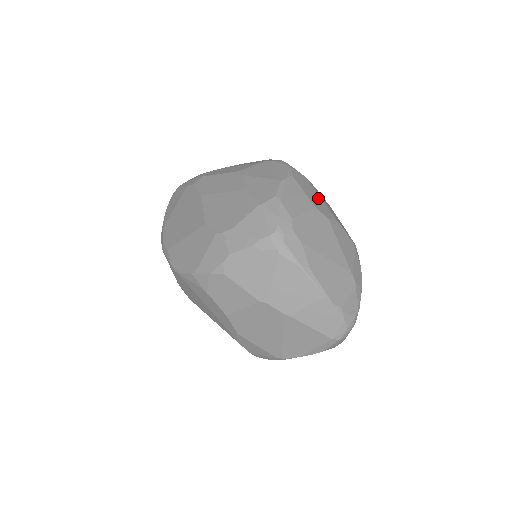
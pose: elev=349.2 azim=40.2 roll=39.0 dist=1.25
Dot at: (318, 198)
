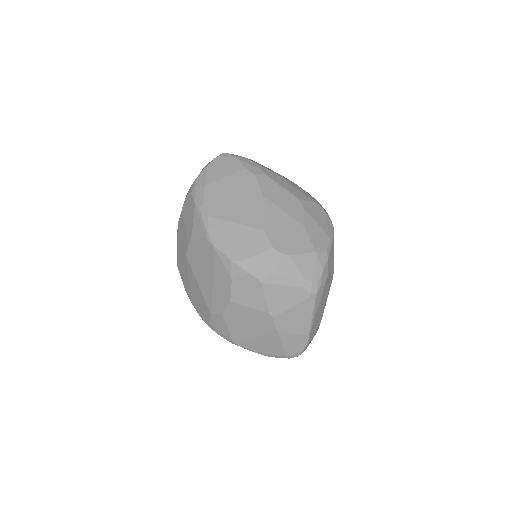
Dot at: occluded
